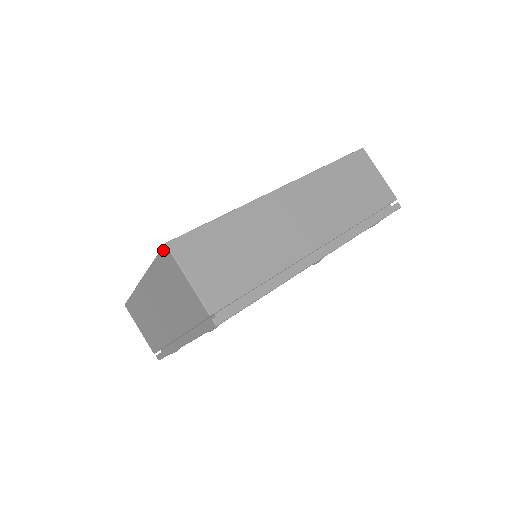
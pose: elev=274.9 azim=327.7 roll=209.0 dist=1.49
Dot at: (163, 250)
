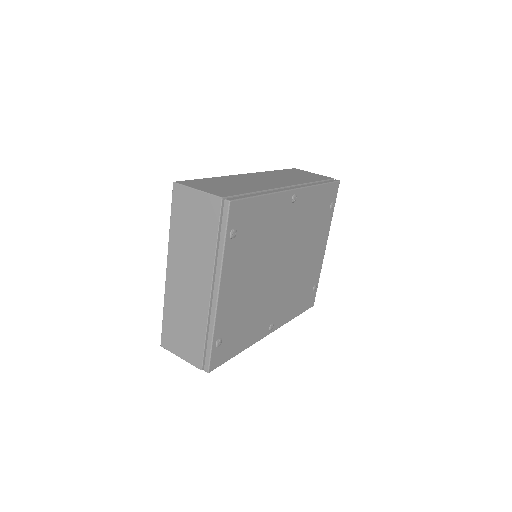
Dot at: (174, 192)
